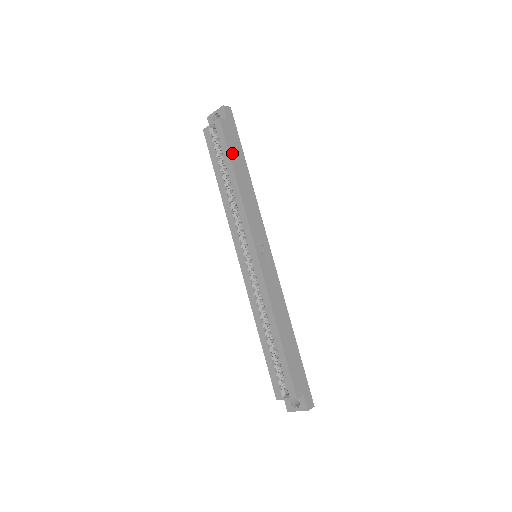
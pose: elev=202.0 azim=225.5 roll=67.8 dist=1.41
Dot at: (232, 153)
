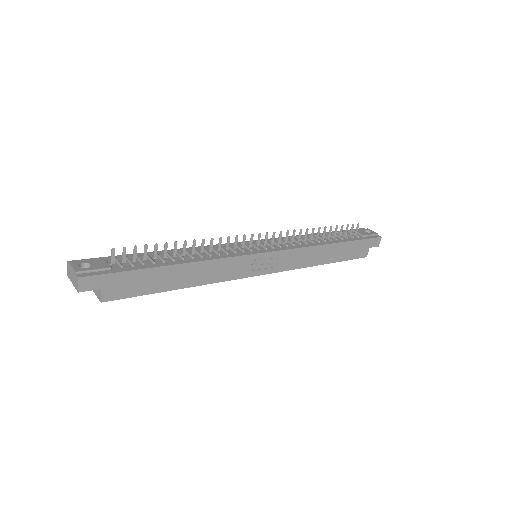
Dot at: (151, 289)
